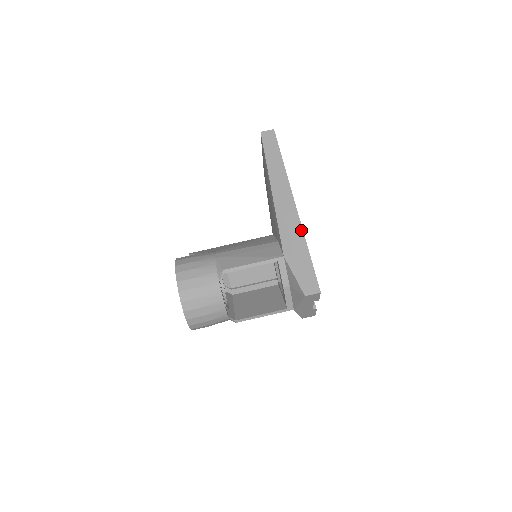
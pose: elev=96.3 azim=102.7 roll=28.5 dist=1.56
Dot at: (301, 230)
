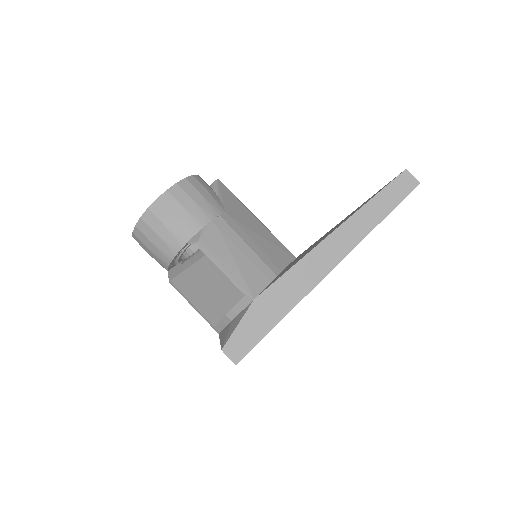
Dot at: (299, 299)
